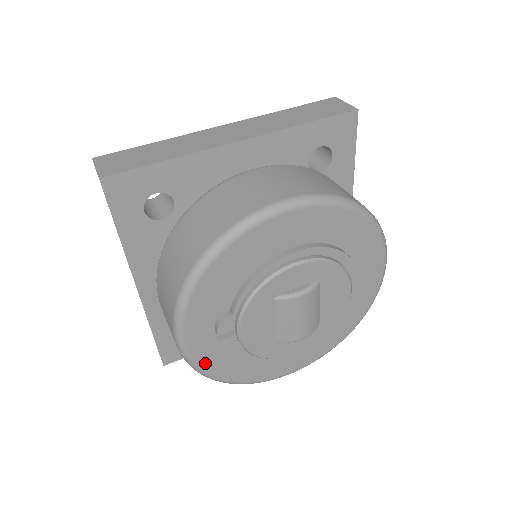
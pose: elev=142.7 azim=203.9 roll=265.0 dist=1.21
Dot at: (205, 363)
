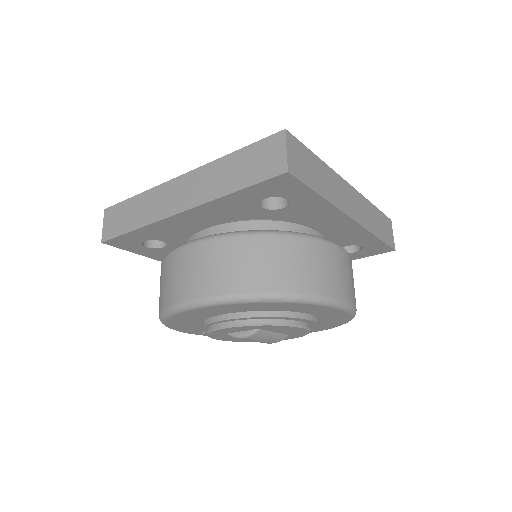
Dot at: occluded
